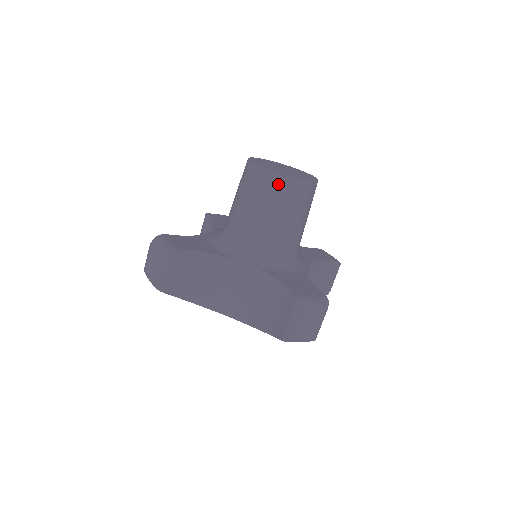
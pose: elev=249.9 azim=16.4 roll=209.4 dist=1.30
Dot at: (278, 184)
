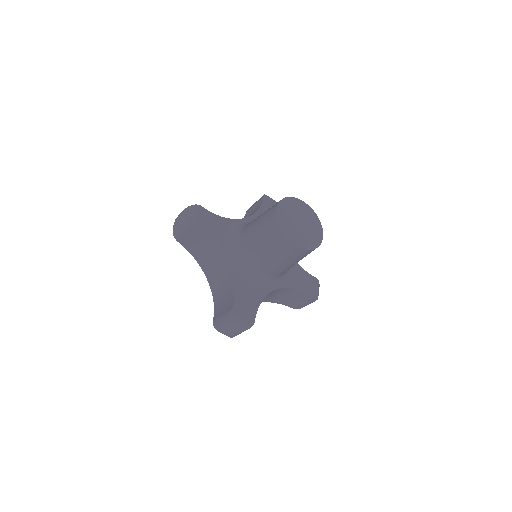
Dot at: (278, 235)
